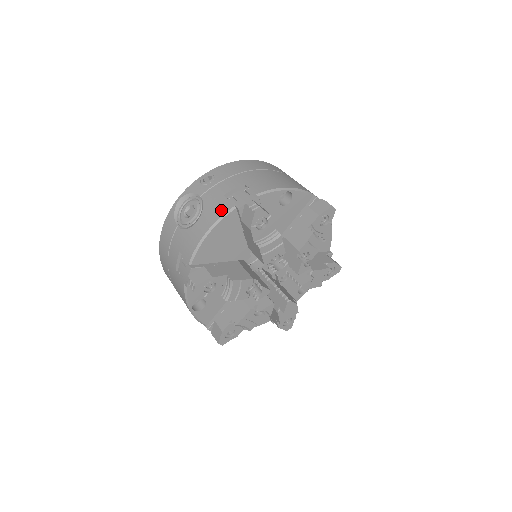
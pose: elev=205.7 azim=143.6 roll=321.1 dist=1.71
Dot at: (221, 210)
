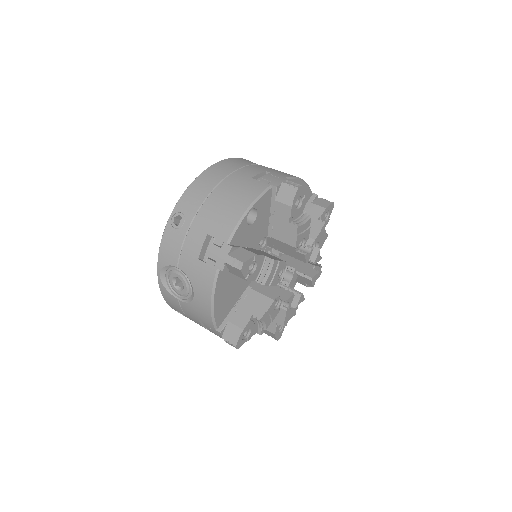
Dot at: occluded
